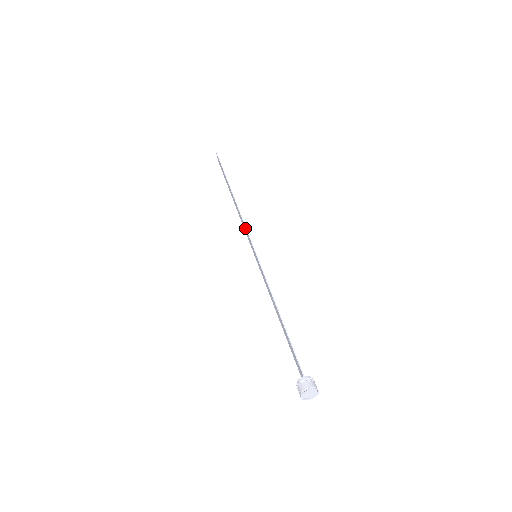
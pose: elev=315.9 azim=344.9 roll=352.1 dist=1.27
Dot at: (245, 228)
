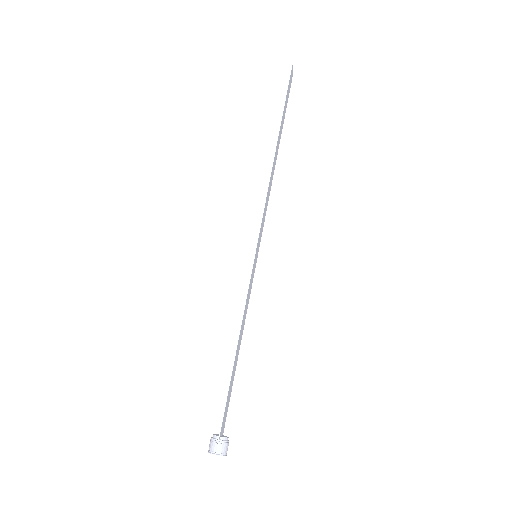
Dot at: (263, 211)
